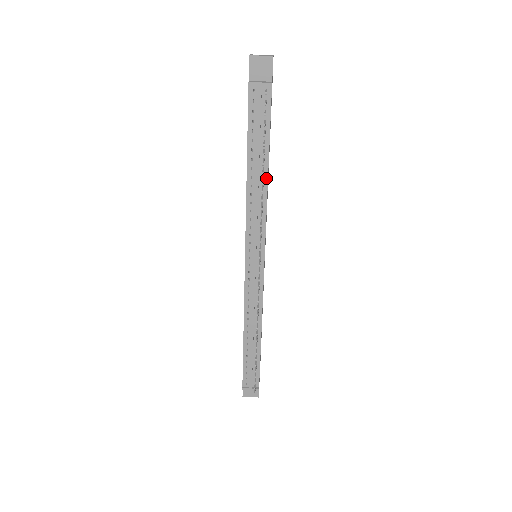
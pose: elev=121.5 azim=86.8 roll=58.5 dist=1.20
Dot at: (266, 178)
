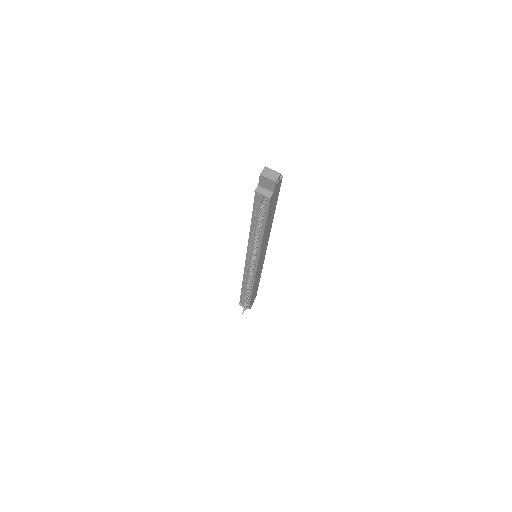
Dot at: (262, 234)
